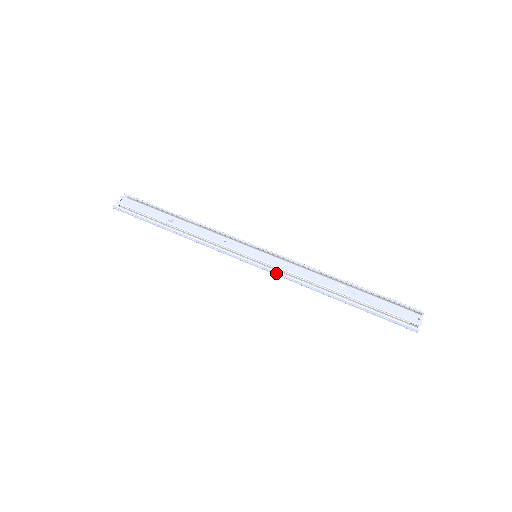
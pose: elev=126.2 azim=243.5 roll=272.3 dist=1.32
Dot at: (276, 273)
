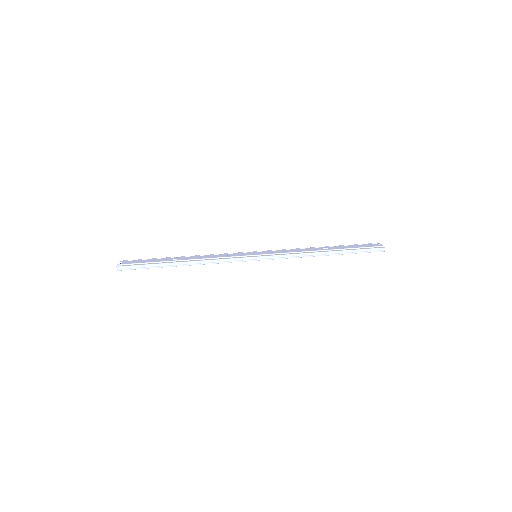
Dot at: (279, 257)
